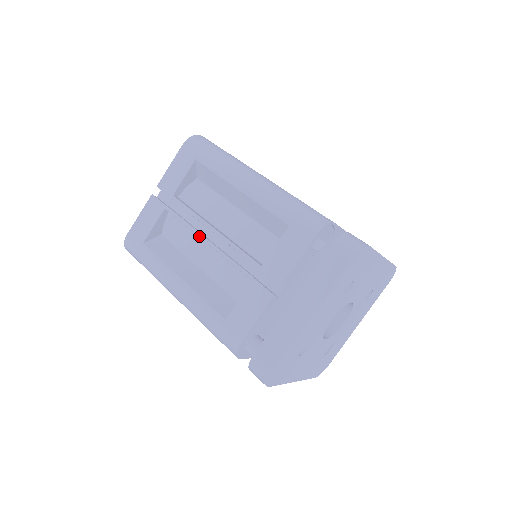
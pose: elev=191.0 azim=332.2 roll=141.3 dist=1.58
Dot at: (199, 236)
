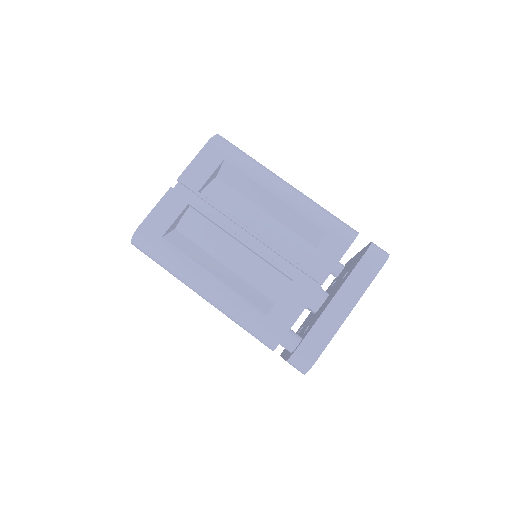
Dot at: (233, 235)
